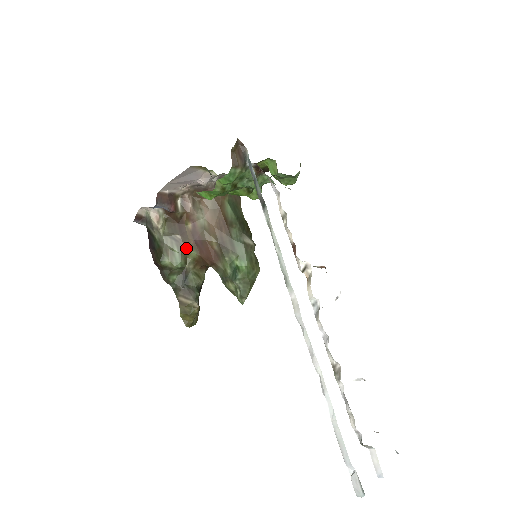
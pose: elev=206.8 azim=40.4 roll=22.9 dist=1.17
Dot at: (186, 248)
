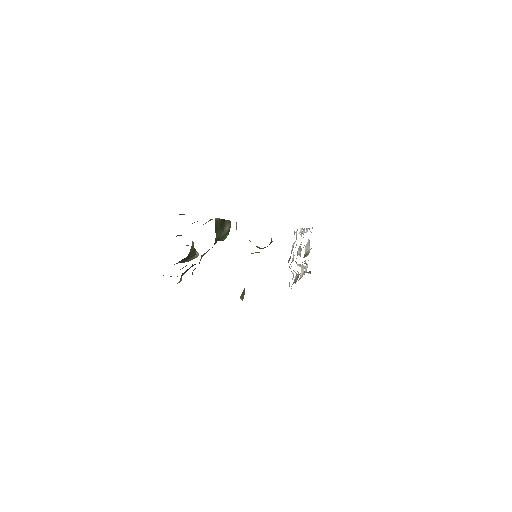
Dot at: occluded
